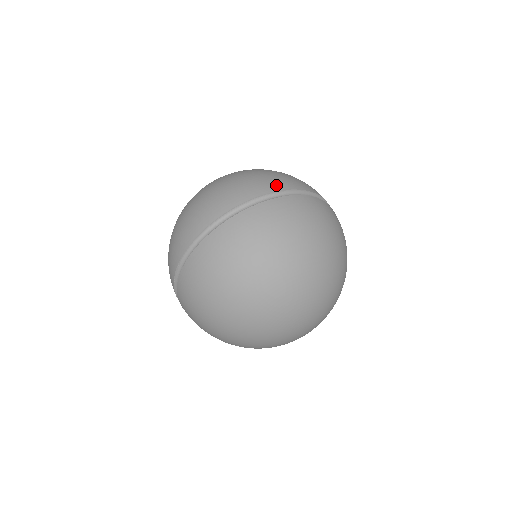
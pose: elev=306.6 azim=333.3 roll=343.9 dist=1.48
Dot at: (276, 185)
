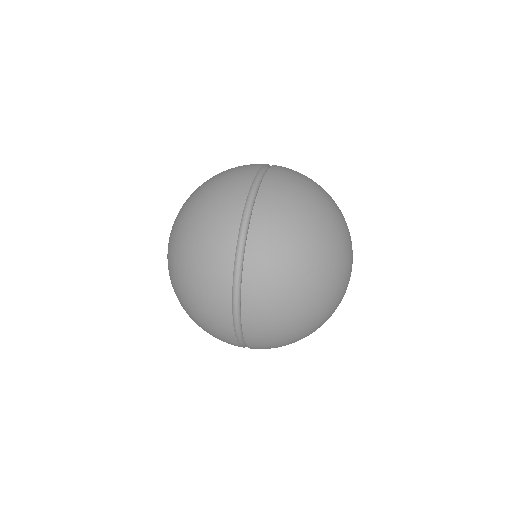
Dot at: (244, 181)
